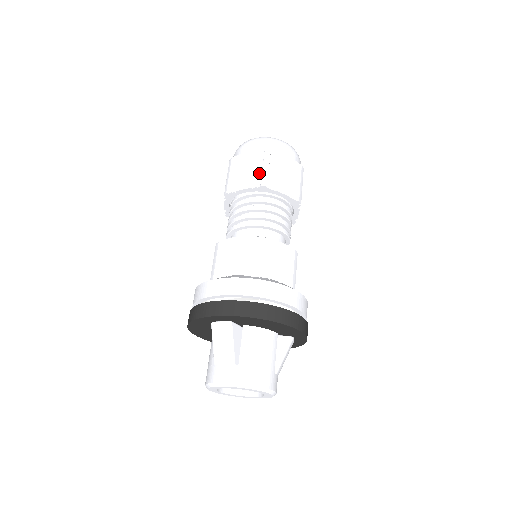
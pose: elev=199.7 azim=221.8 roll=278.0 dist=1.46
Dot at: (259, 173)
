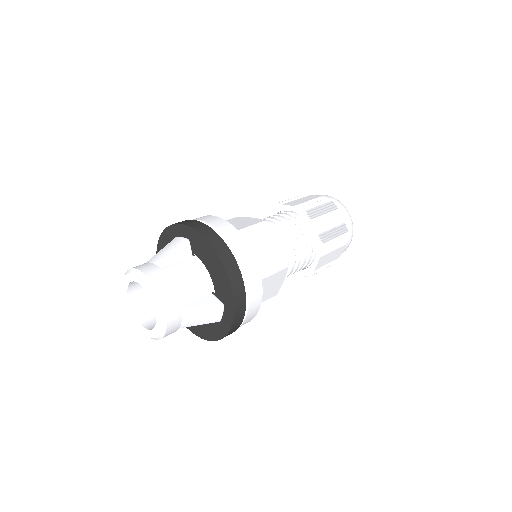
Dot at: (309, 203)
